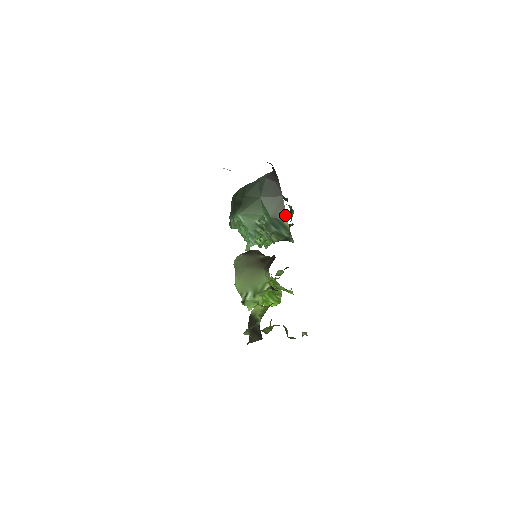
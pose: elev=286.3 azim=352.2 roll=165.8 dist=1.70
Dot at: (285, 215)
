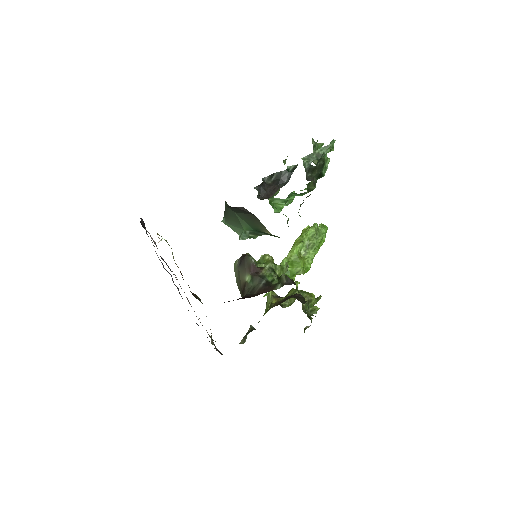
Dot at: (266, 230)
